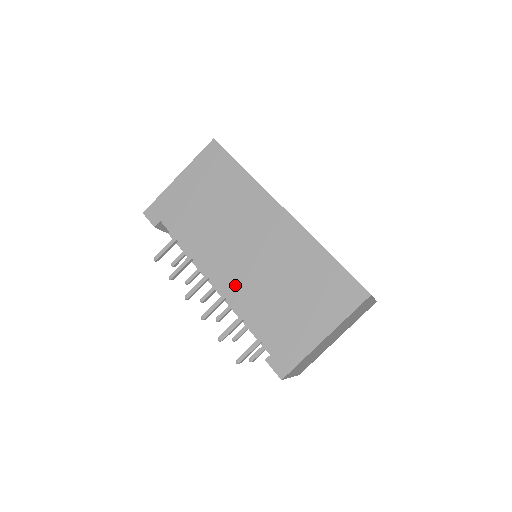
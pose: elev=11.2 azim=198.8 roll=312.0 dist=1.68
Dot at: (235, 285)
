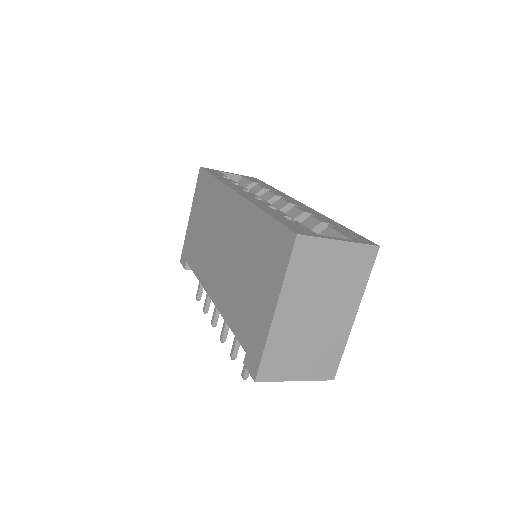
Dot at: (220, 292)
